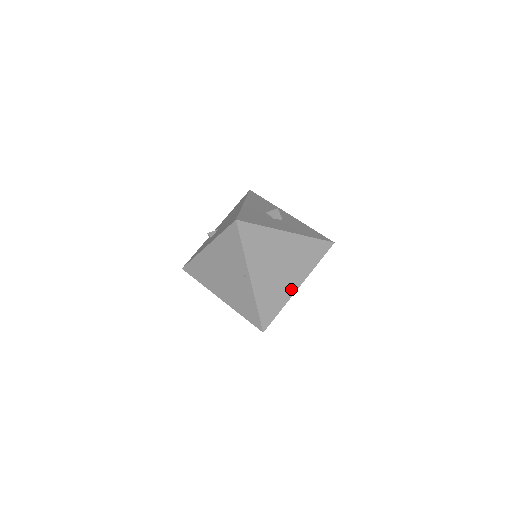
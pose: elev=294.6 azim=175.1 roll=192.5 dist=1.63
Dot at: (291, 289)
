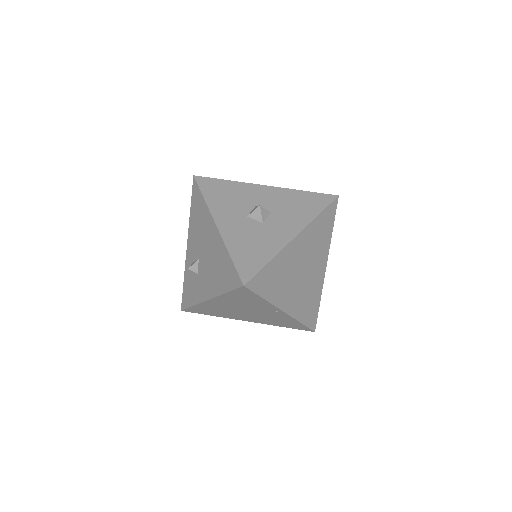
Dot at: (320, 277)
